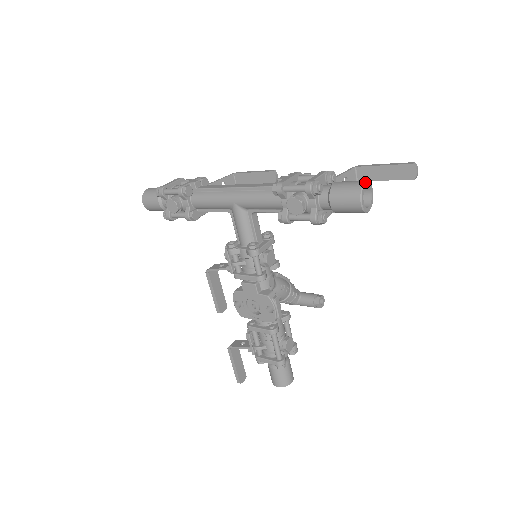
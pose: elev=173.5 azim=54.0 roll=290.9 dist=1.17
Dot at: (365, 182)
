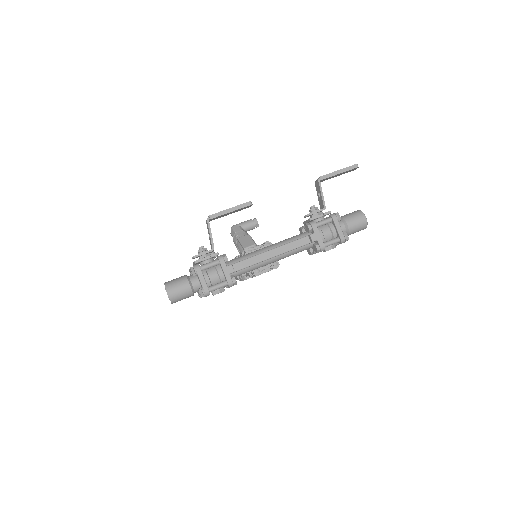
Dot at: (366, 218)
